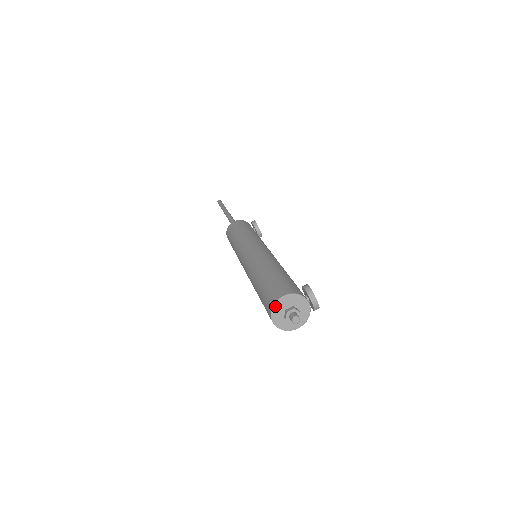
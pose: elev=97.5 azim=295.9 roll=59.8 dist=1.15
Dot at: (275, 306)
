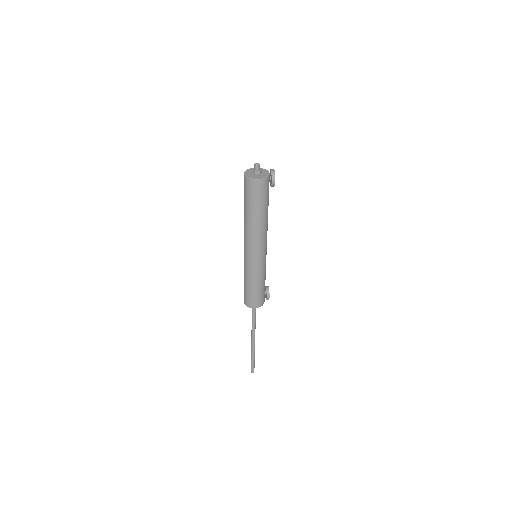
Dot at: (249, 169)
